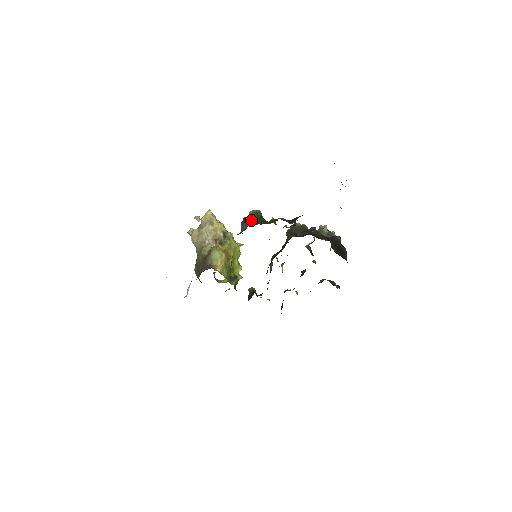
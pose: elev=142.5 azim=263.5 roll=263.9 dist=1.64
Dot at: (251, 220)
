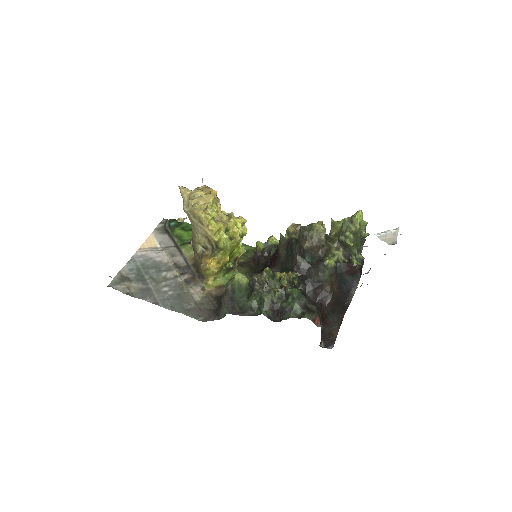
Dot at: (232, 301)
